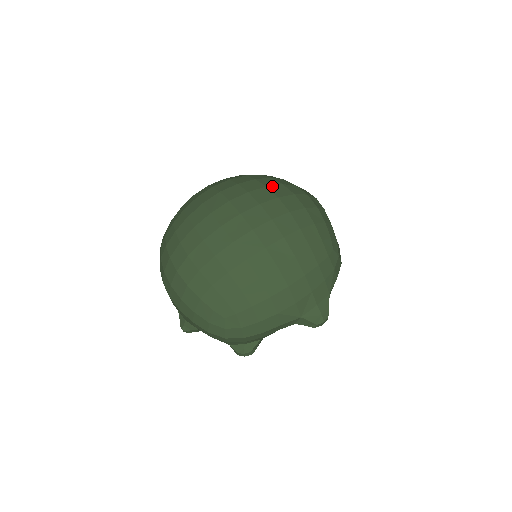
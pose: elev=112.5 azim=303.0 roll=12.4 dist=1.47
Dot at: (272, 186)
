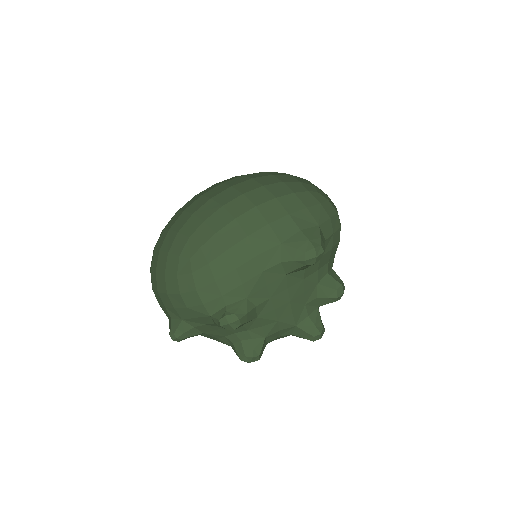
Dot at: occluded
